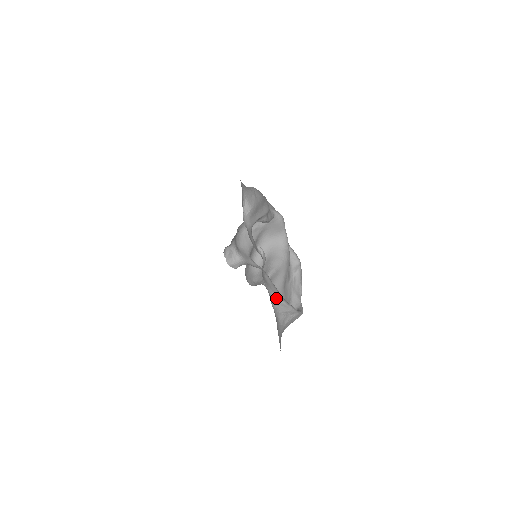
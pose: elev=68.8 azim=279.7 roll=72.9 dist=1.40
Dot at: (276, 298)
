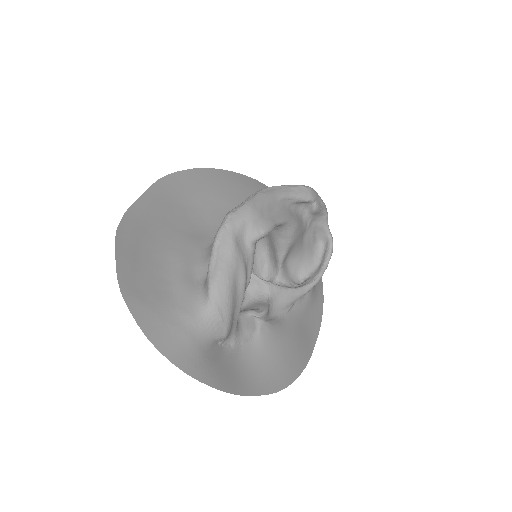
Dot at: (295, 301)
